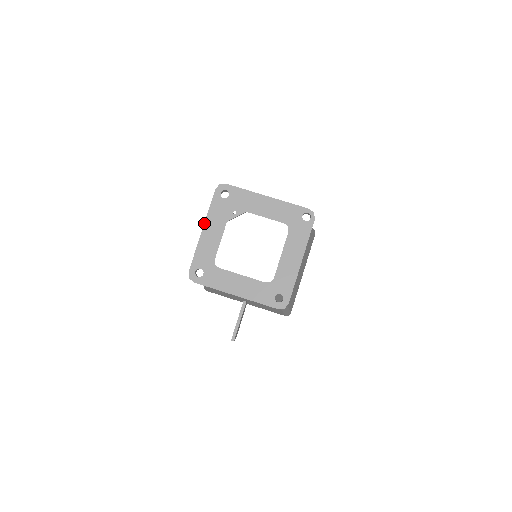
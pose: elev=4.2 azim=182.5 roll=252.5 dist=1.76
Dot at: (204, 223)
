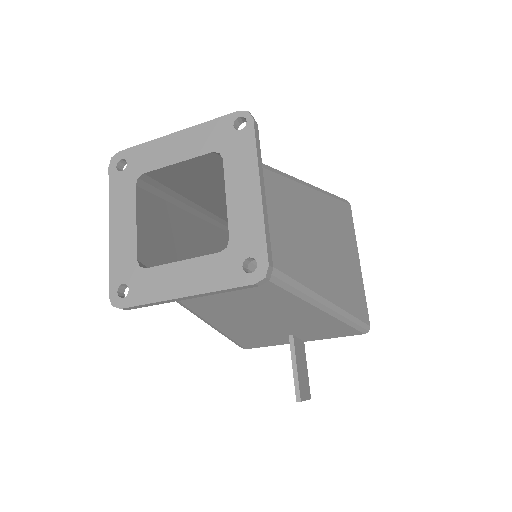
Dot at: occluded
